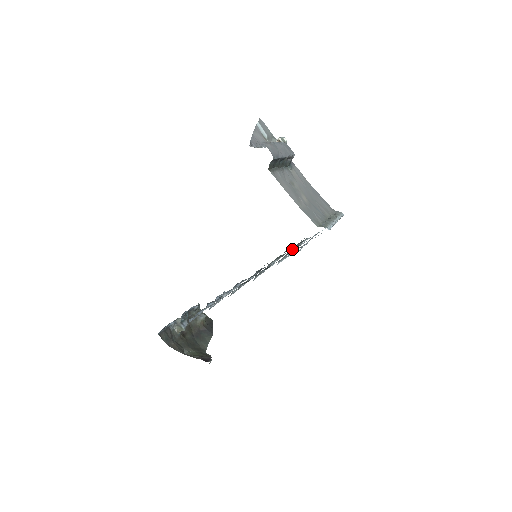
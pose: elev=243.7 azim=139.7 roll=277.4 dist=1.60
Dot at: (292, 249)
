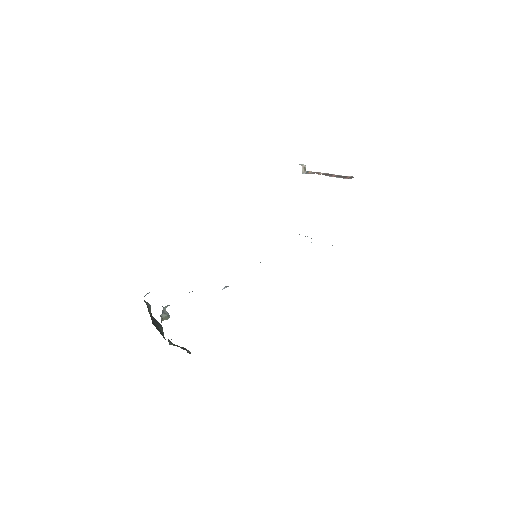
Dot at: occluded
